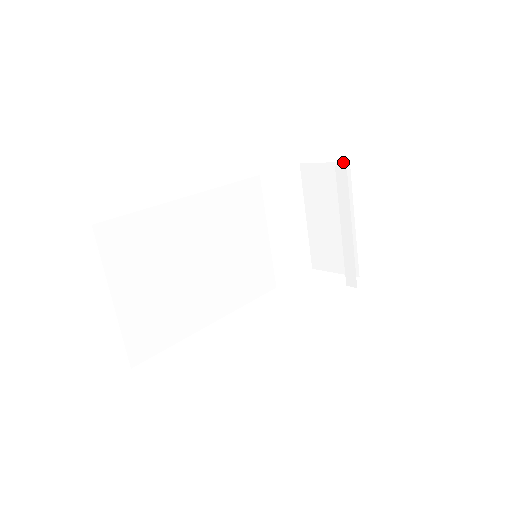
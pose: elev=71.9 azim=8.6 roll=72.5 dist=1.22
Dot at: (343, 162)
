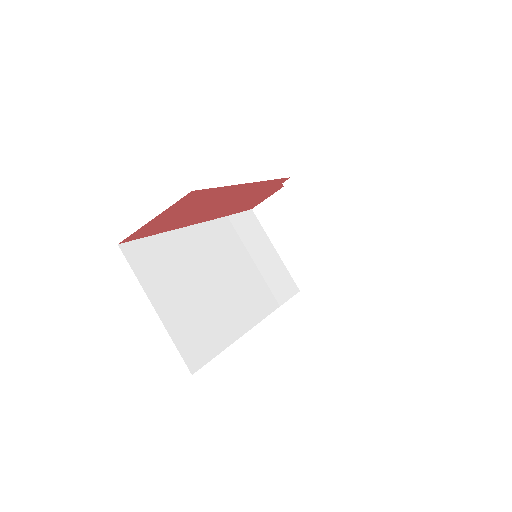
Dot at: occluded
